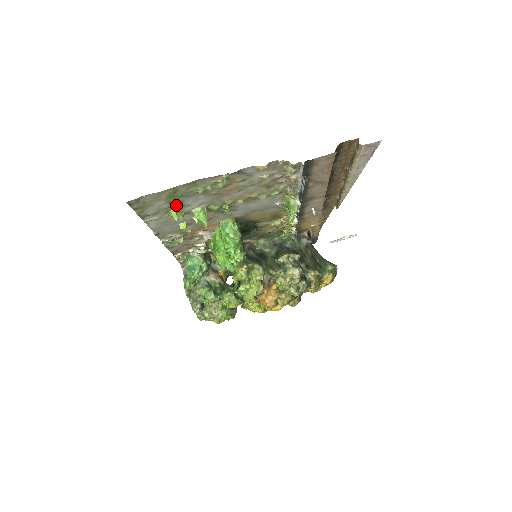
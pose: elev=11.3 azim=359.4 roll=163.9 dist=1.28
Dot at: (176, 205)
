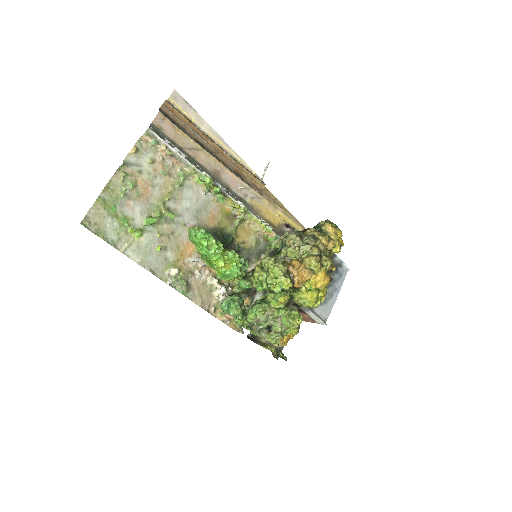
Dot at: (123, 220)
